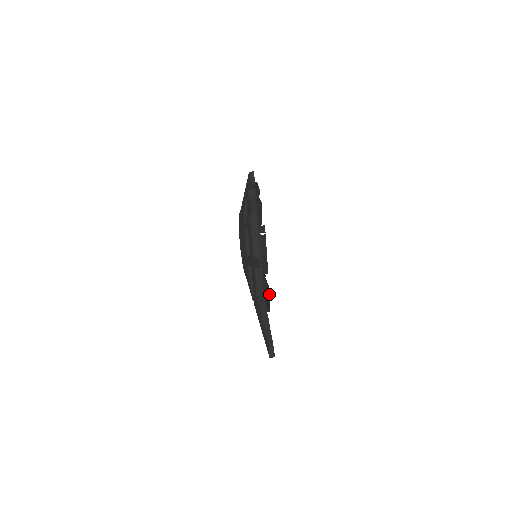
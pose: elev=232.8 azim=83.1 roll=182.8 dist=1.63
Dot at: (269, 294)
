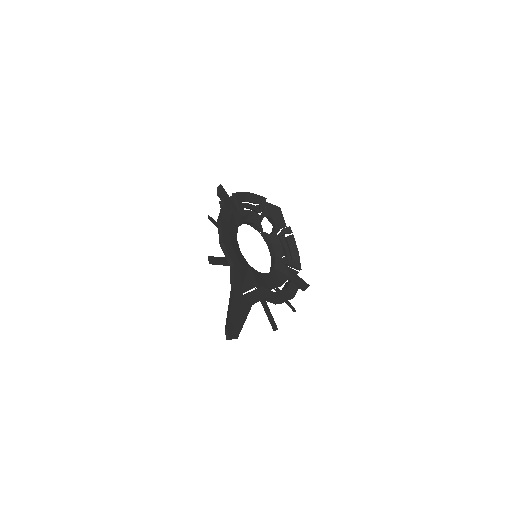
Dot at: (296, 288)
